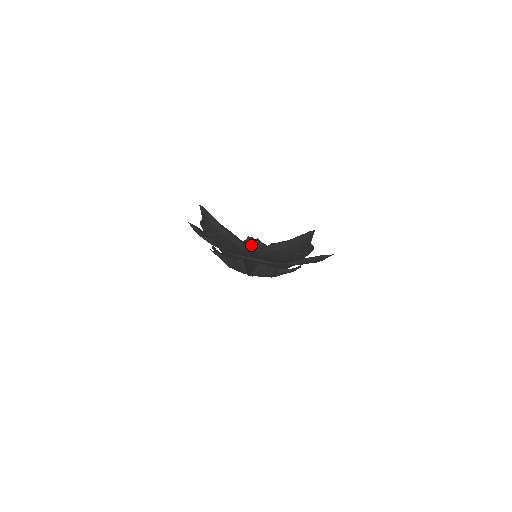
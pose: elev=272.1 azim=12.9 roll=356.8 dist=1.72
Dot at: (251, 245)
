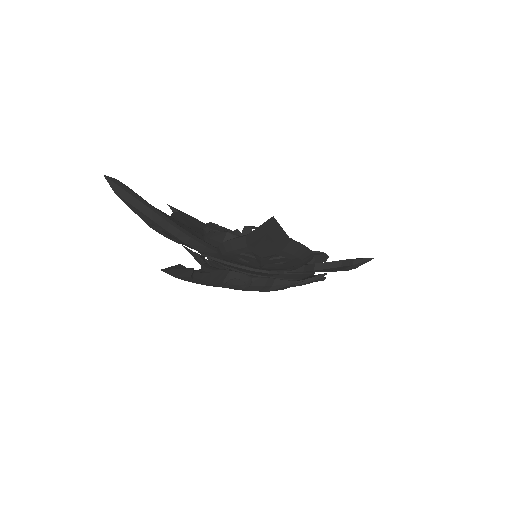
Dot at: (219, 240)
